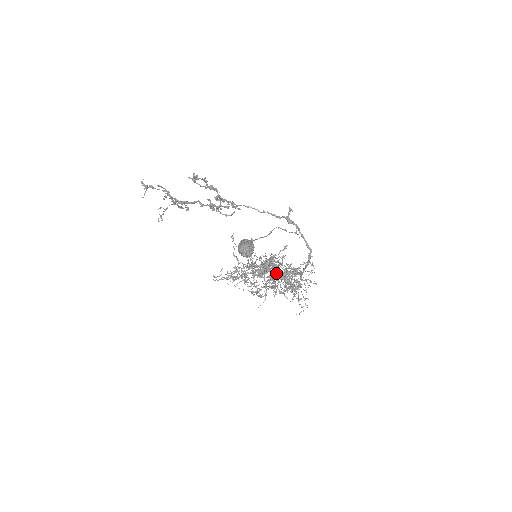
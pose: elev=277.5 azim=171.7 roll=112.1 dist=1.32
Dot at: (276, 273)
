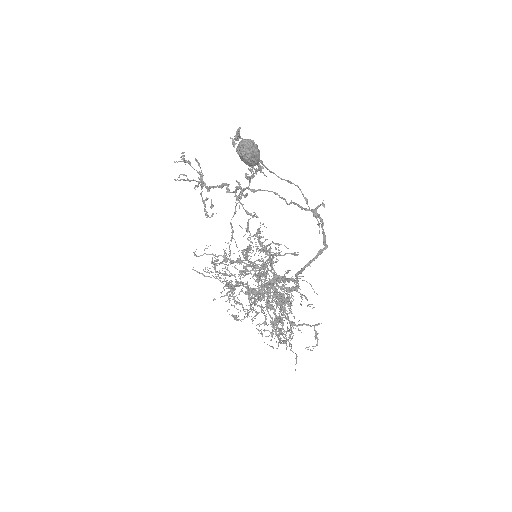
Dot at: occluded
